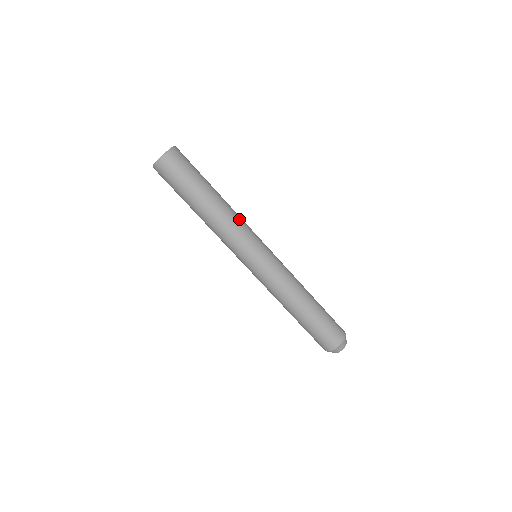
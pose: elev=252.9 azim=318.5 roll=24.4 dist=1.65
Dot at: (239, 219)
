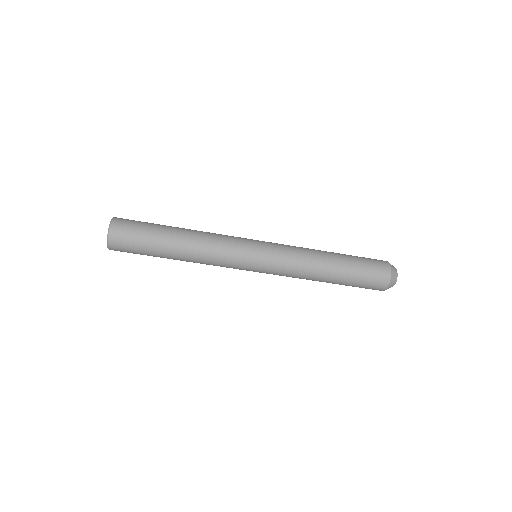
Dot at: (215, 236)
